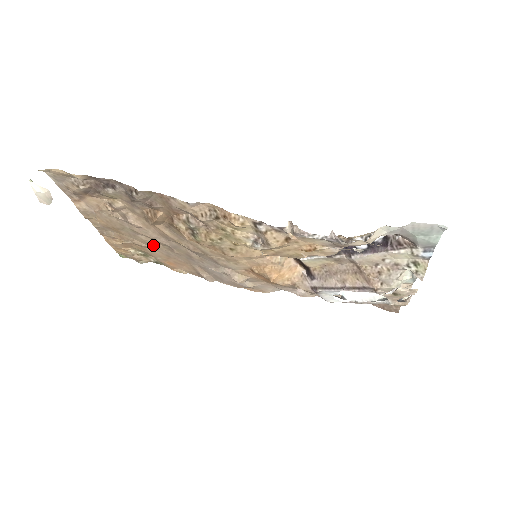
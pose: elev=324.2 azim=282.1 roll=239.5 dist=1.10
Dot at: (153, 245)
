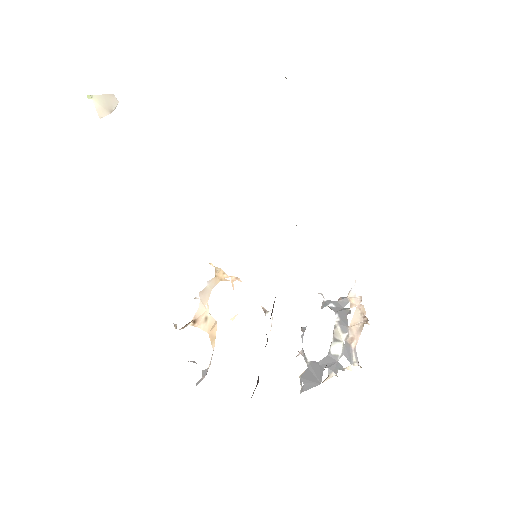
Dot at: occluded
